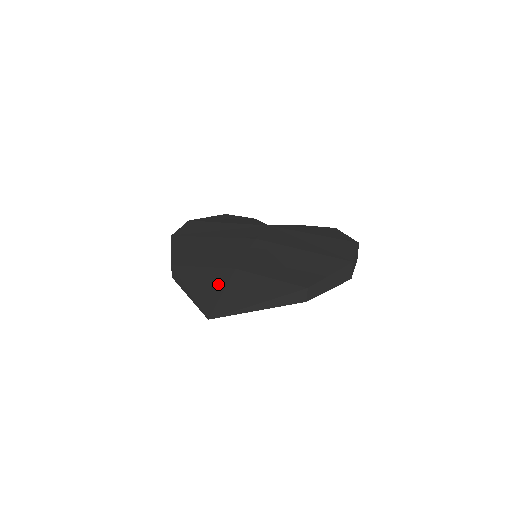
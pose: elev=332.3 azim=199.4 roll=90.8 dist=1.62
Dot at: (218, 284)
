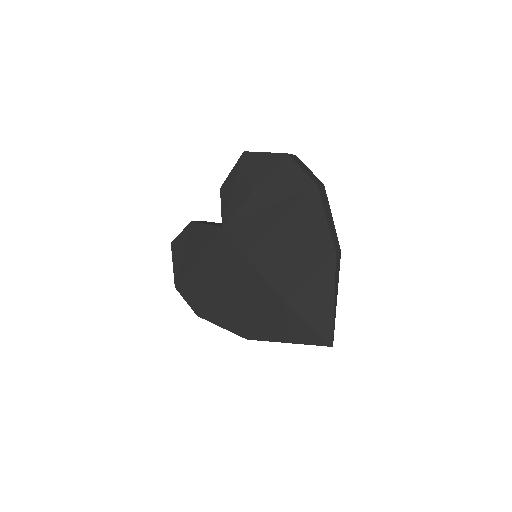
Dot at: (296, 322)
